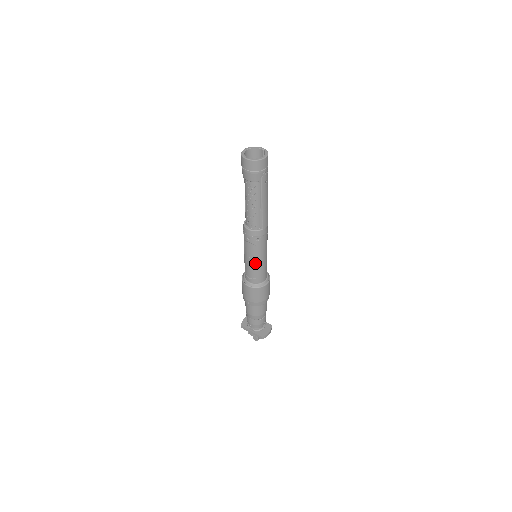
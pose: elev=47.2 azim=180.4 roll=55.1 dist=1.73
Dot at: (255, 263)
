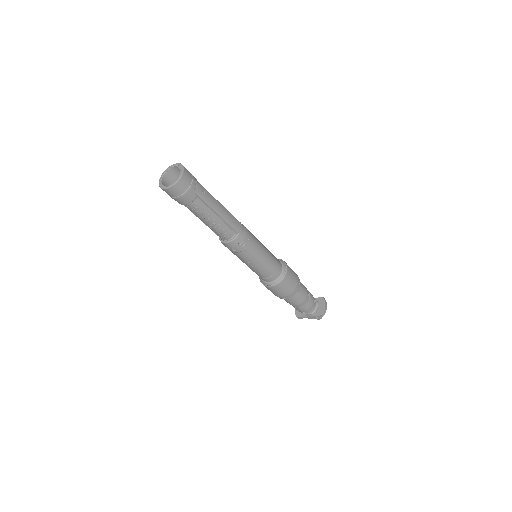
Dot at: (259, 264)
